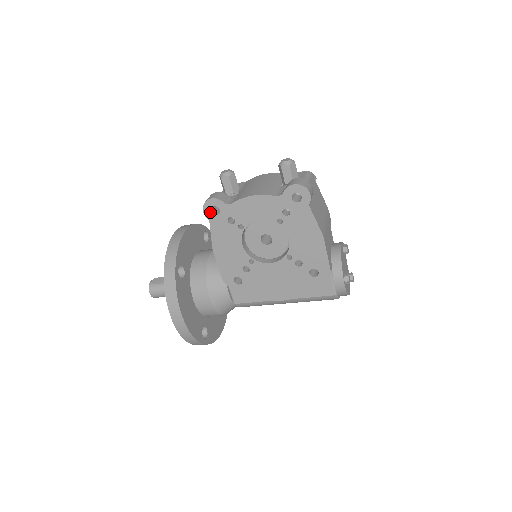
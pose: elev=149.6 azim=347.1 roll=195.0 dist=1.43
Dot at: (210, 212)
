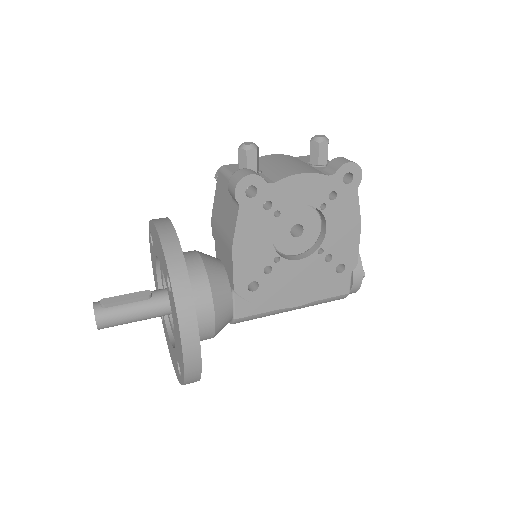
Dot at: (244, 193)
